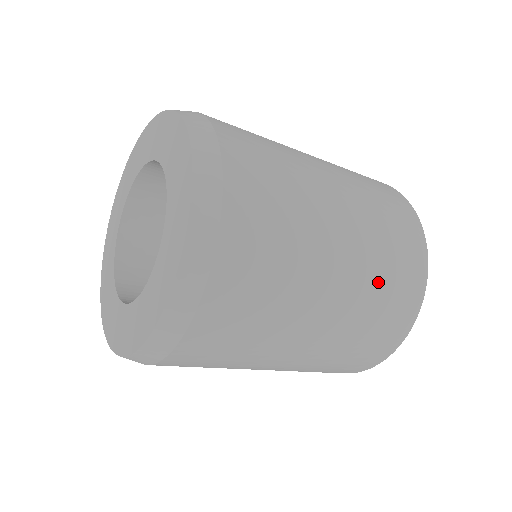
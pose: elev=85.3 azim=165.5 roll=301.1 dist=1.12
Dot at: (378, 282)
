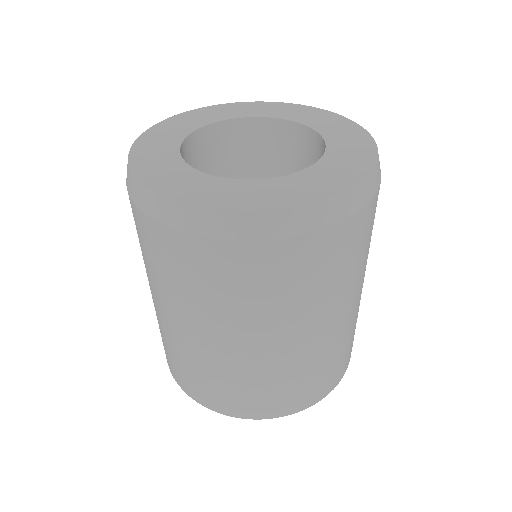
Dot at: occluded
